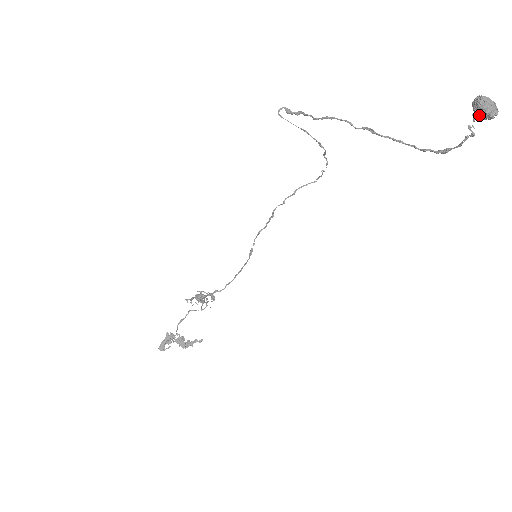
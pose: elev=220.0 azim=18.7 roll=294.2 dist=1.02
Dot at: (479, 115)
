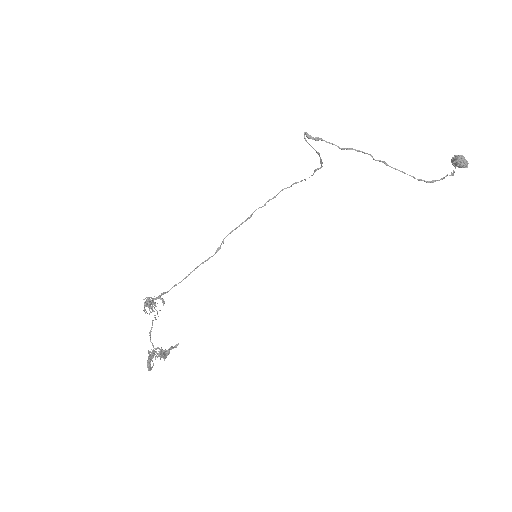
Dot at: (461, 166)
